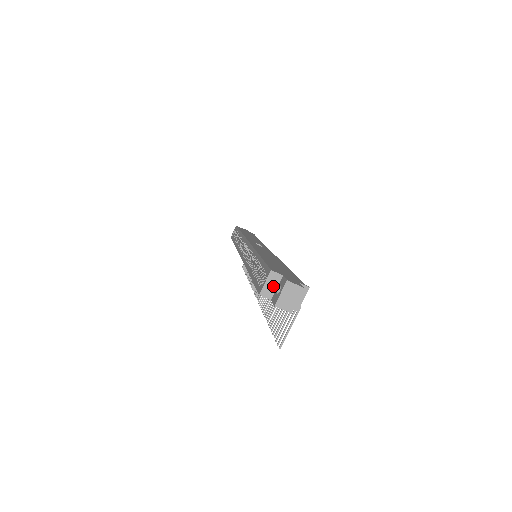
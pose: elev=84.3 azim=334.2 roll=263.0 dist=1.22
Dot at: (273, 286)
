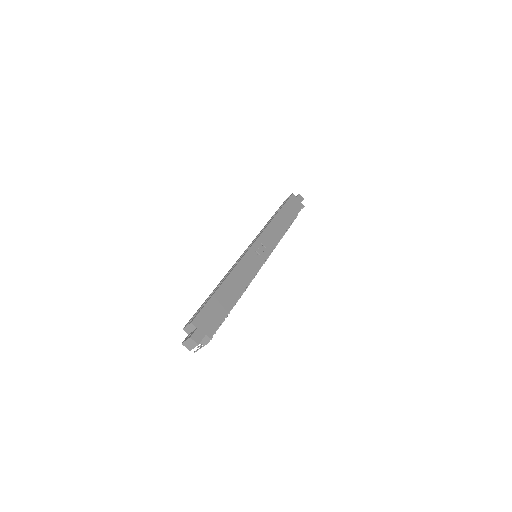
Dot at: (191, 330)
